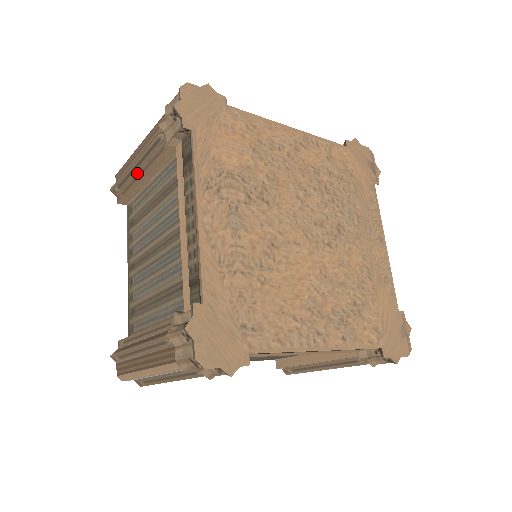
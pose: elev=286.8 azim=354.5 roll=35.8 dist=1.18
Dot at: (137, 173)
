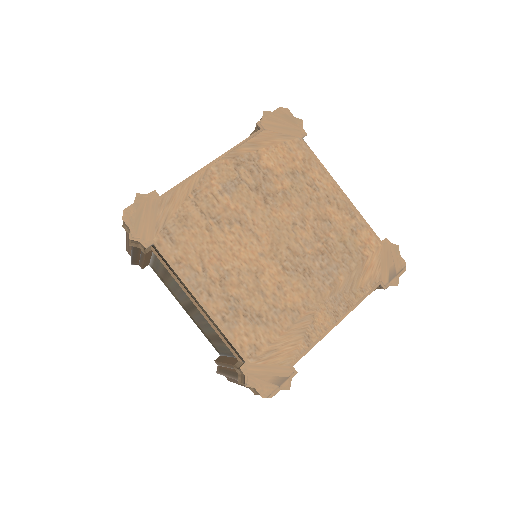
Dot at: occluded
